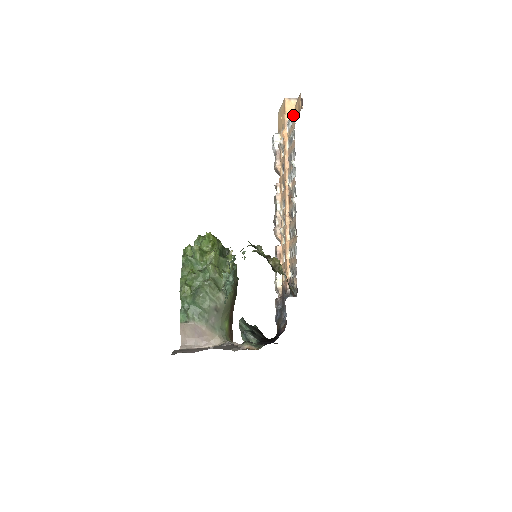
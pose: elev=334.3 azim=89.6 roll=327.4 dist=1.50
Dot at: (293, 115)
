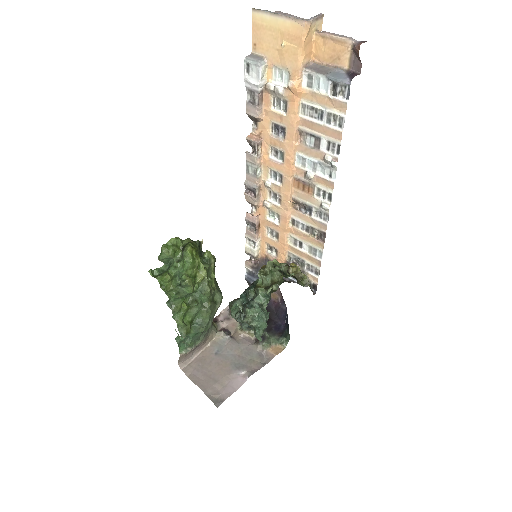
Dot at: (340, 87)
